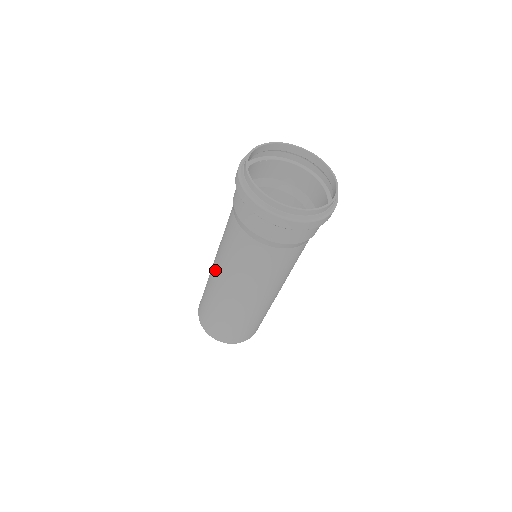
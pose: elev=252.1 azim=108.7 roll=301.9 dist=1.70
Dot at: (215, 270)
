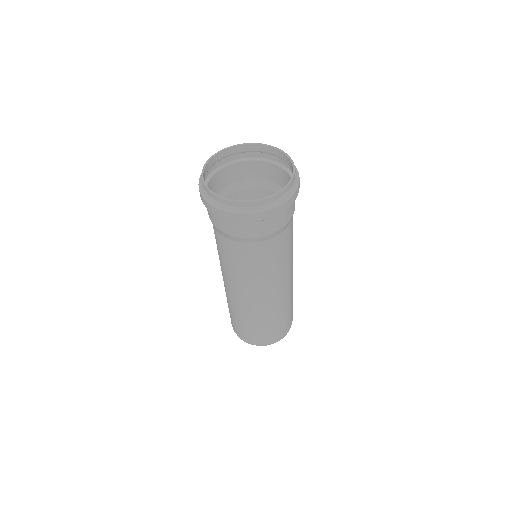
Dot at: (227, 286)
